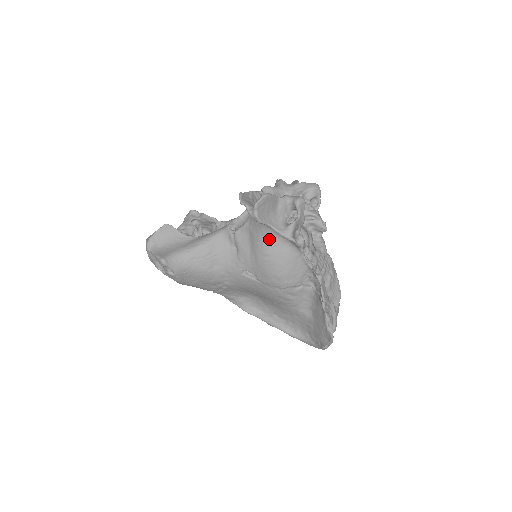
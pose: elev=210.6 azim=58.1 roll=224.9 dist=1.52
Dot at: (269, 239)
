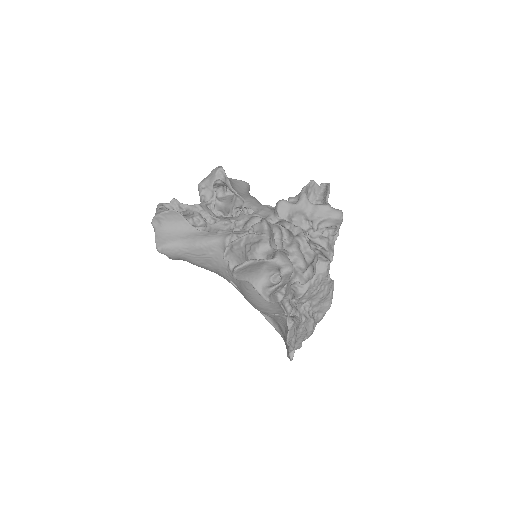
Dot at: occluded
